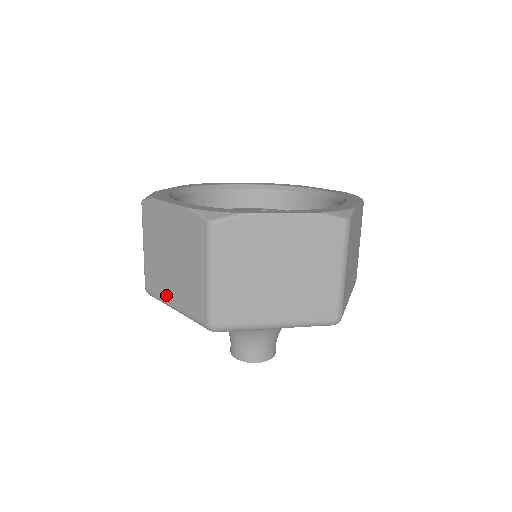
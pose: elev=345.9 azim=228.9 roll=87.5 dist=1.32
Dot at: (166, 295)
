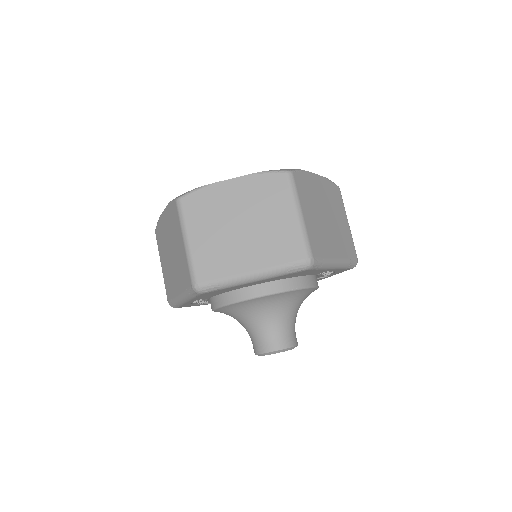
Dot at: (238, 268)
